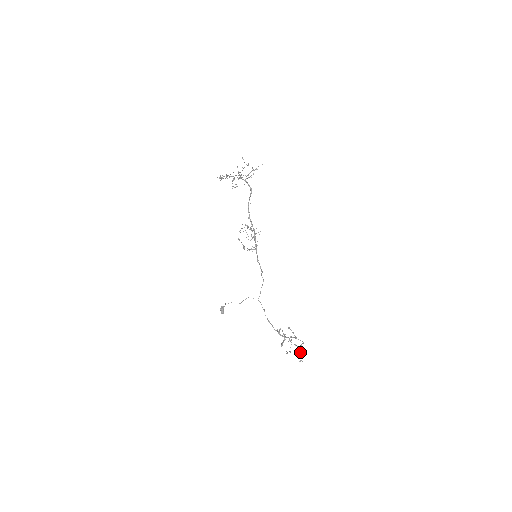
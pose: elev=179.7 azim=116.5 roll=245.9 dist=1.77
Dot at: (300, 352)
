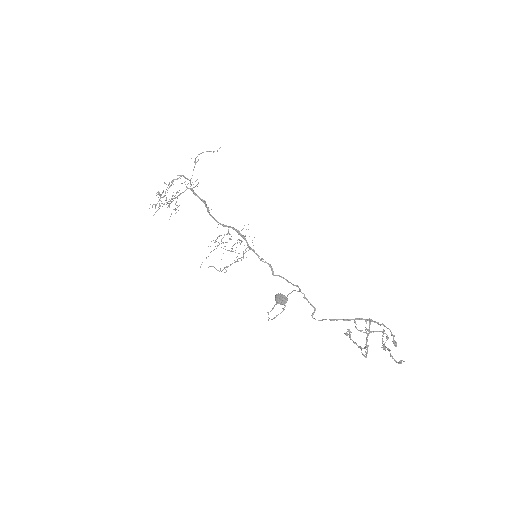
Dot at: (393, 339)
